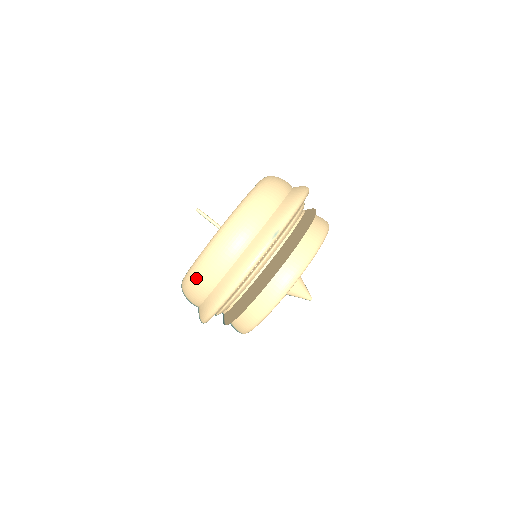
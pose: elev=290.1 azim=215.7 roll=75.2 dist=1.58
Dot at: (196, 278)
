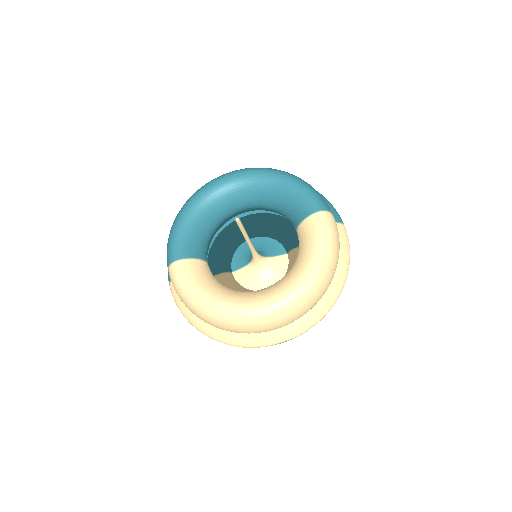
Dot at: (192, 309)
